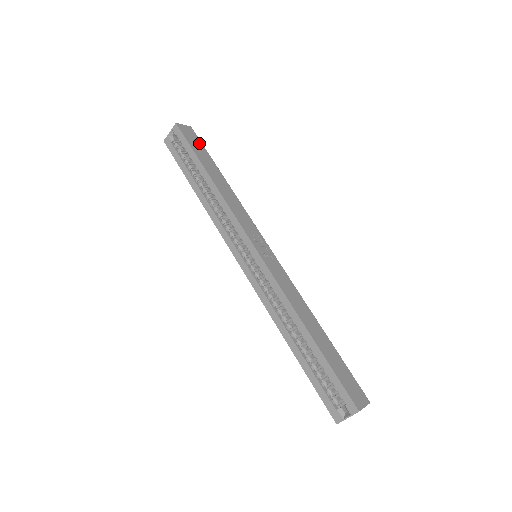
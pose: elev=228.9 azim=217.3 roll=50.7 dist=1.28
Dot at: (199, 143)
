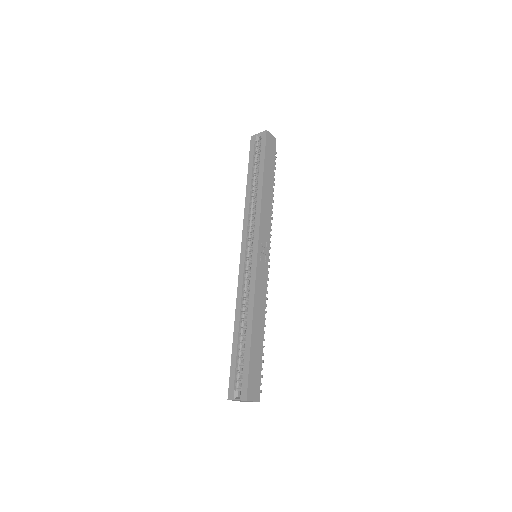
Dot at: (273, 154)
